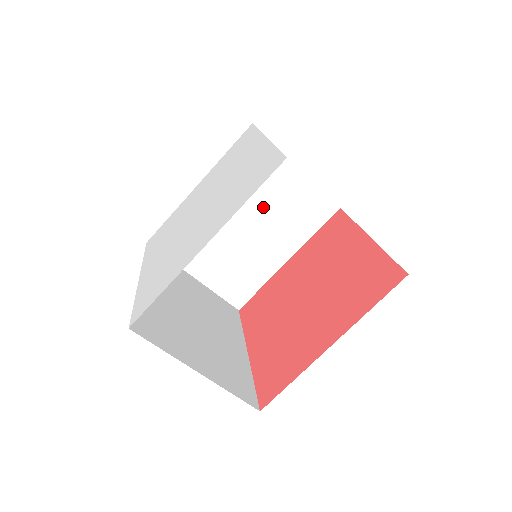
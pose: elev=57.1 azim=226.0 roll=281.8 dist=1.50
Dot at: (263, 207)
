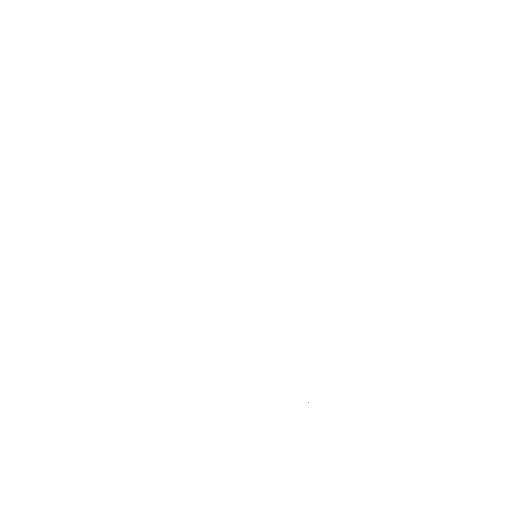
Dot at: occluded
